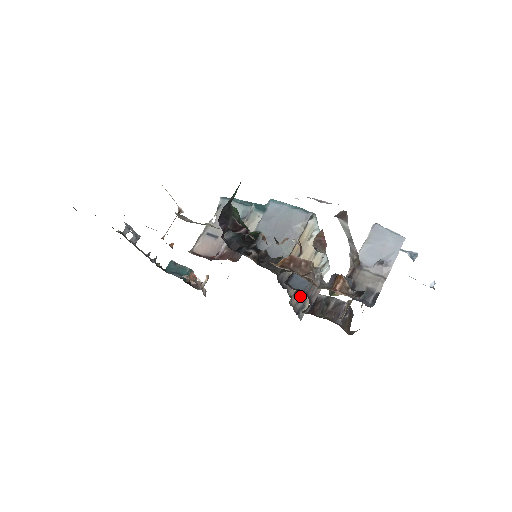
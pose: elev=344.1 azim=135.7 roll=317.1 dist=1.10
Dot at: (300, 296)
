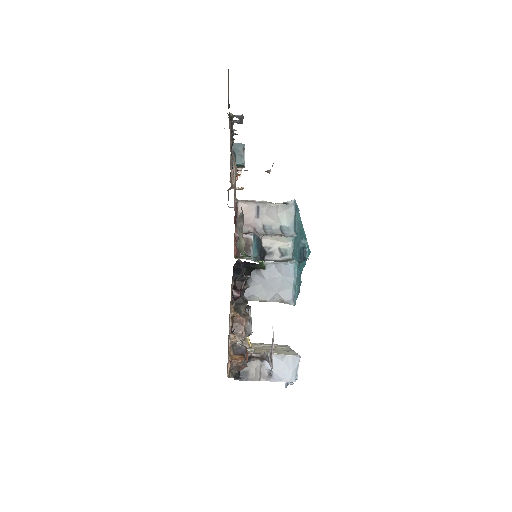
Dot at: occluded
